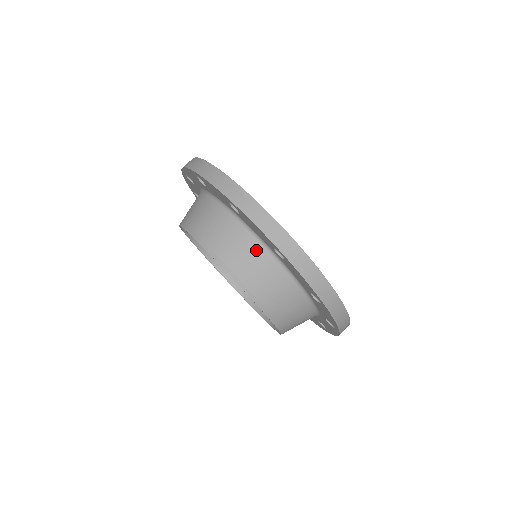
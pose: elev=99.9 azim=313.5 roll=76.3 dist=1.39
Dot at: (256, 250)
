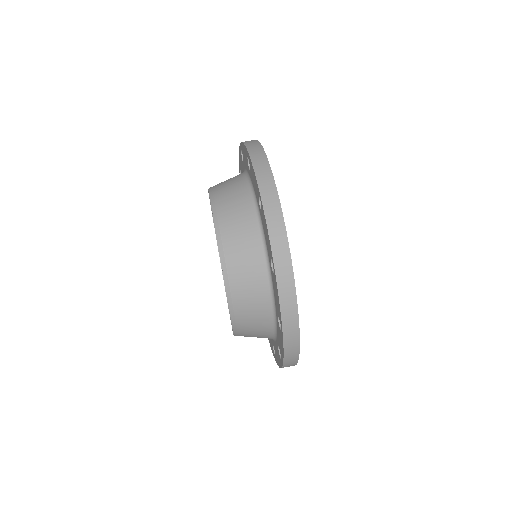
Dot at: (239, 179)
